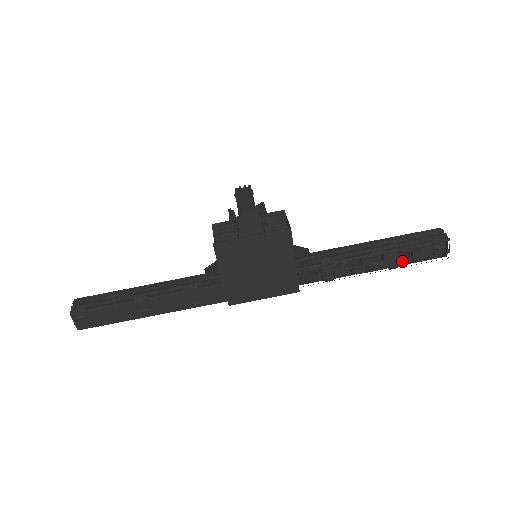
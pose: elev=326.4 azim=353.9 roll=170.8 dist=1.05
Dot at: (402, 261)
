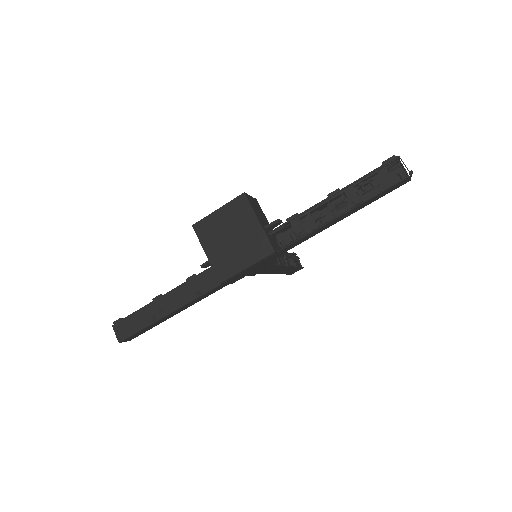
Dot at: (367, 197)
